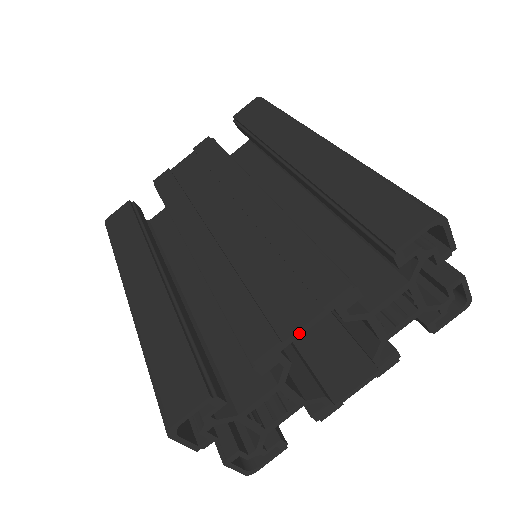
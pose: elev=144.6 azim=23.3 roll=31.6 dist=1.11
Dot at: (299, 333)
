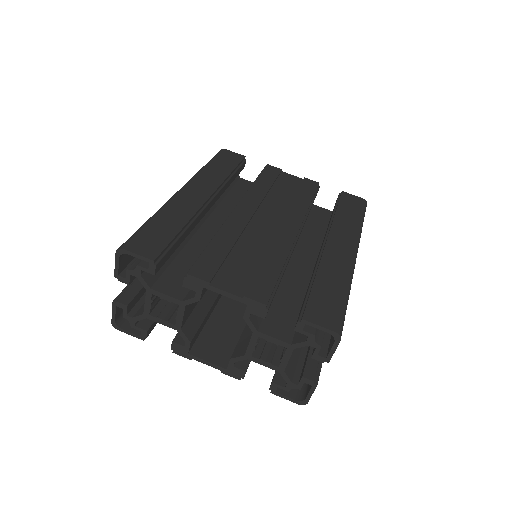
Dot at: (221, 292)
